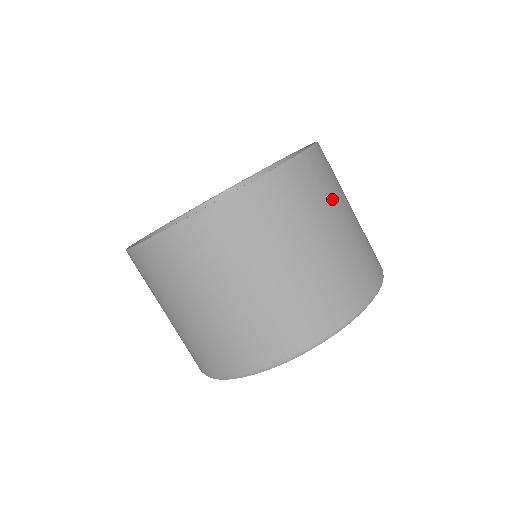
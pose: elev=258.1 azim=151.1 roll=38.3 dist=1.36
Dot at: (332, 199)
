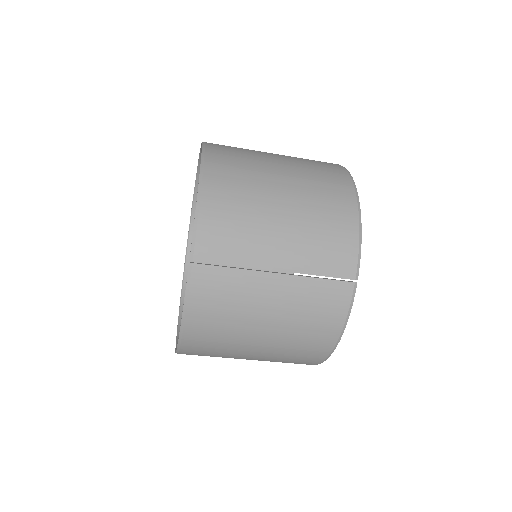
Dot at: (250, 258)
